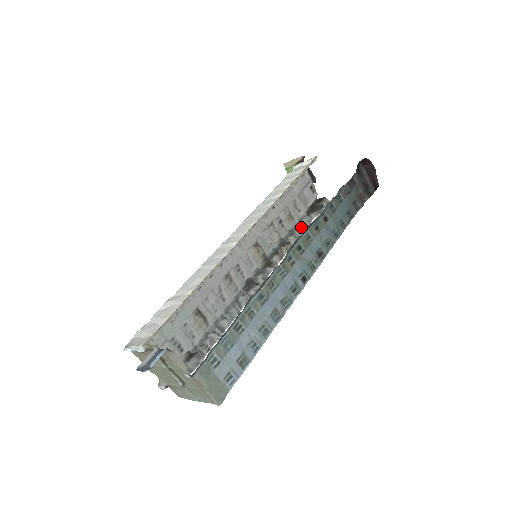
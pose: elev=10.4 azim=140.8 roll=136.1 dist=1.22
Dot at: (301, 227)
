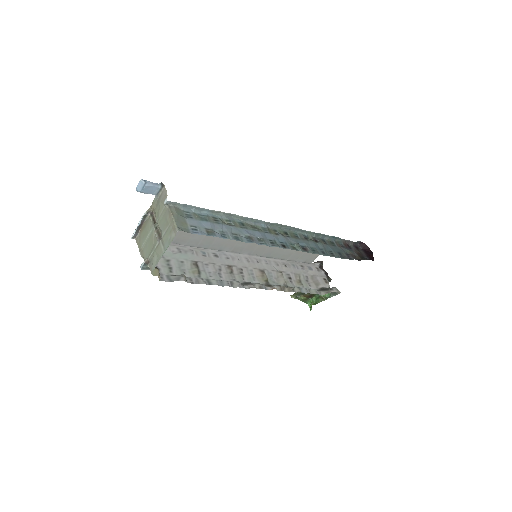
Dot at: (308, 290)
